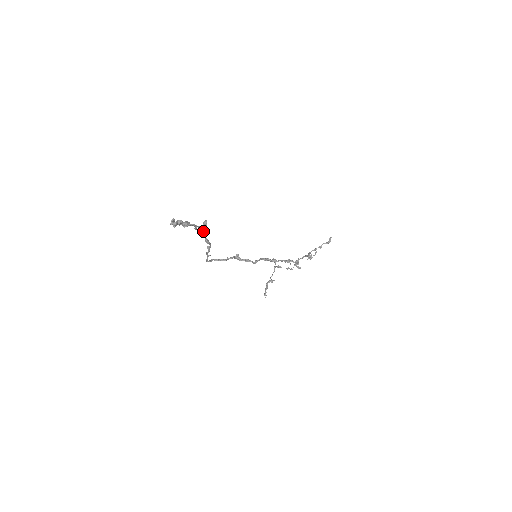
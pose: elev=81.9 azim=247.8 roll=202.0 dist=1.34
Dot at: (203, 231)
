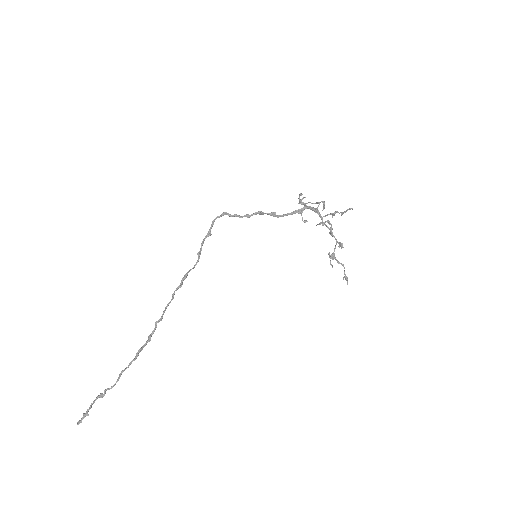
Dot at: (136, 357)
